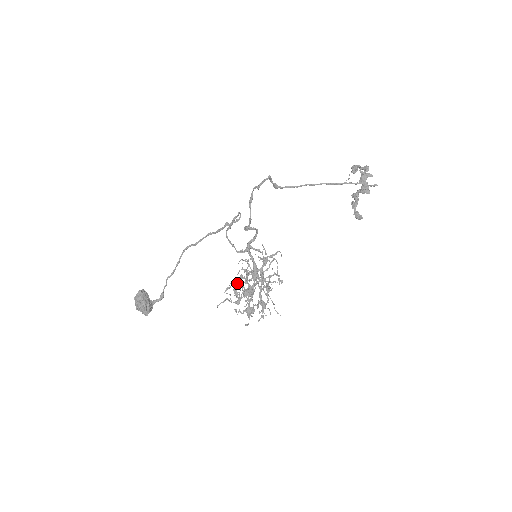
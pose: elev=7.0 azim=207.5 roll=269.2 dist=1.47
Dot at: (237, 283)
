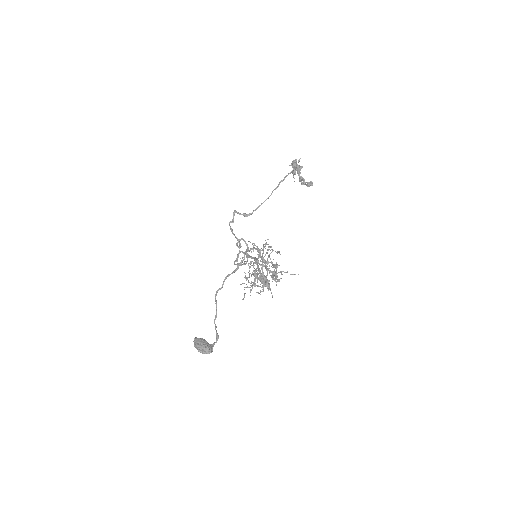
Dot at: occluded
